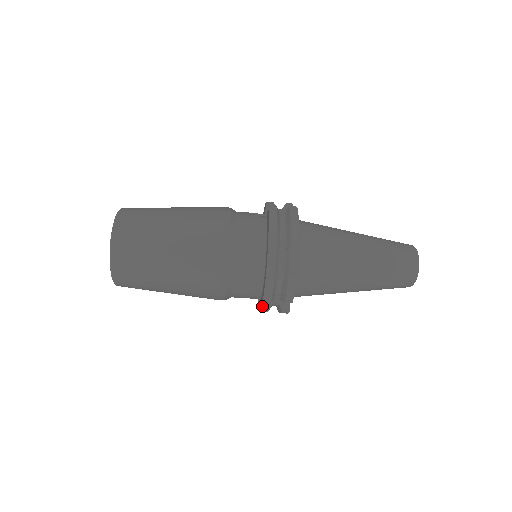
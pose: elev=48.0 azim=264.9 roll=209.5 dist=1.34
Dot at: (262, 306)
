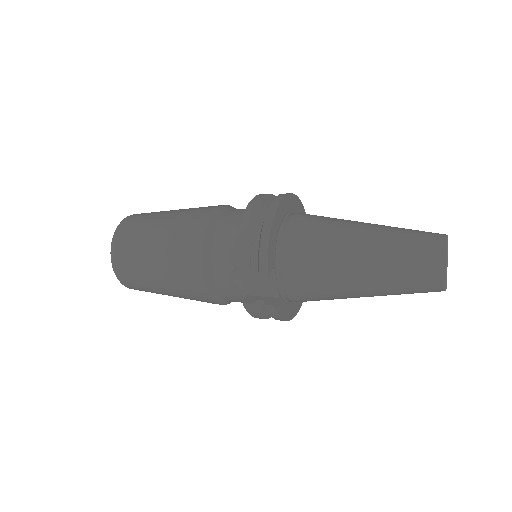
Dot at: occluded
